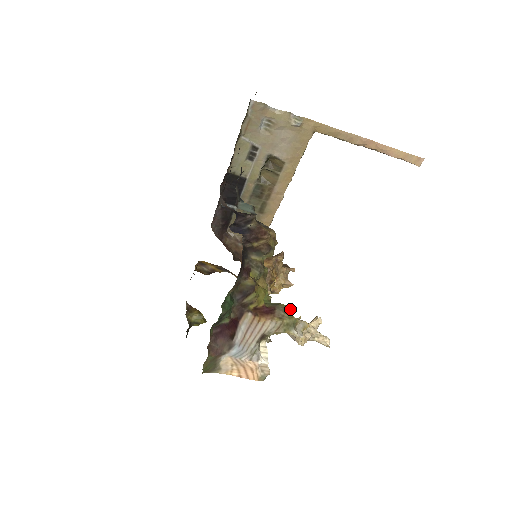
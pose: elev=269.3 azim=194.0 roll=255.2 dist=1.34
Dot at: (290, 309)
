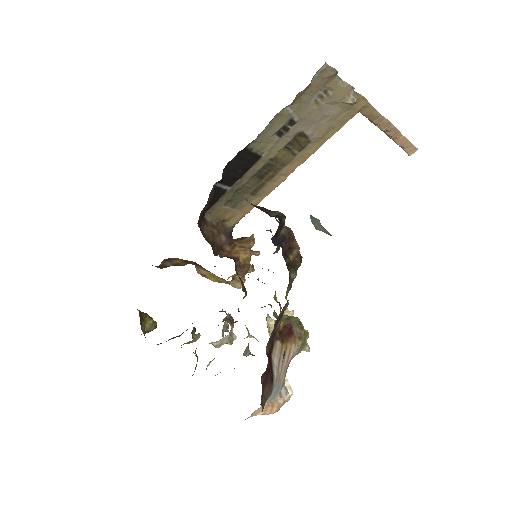
Dot at: (300, 322)
